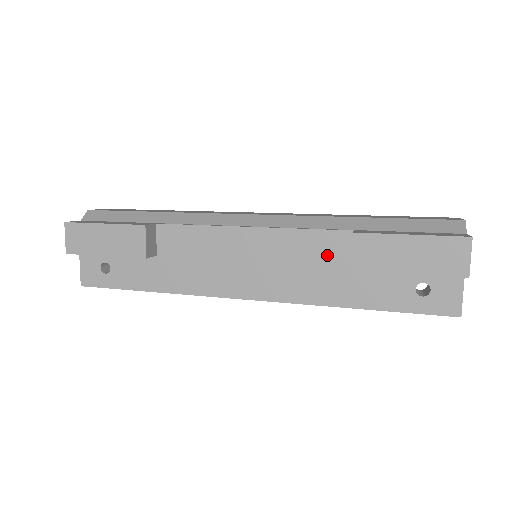
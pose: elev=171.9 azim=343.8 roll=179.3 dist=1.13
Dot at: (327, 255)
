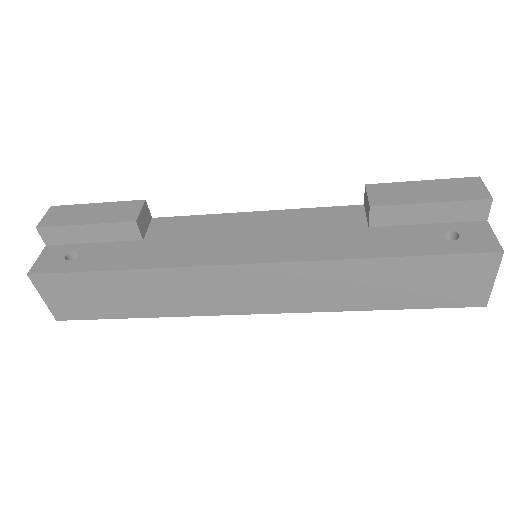
Dot at: (340, 222)
